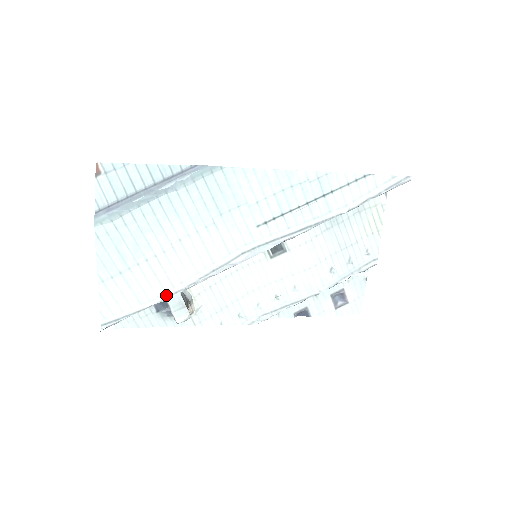
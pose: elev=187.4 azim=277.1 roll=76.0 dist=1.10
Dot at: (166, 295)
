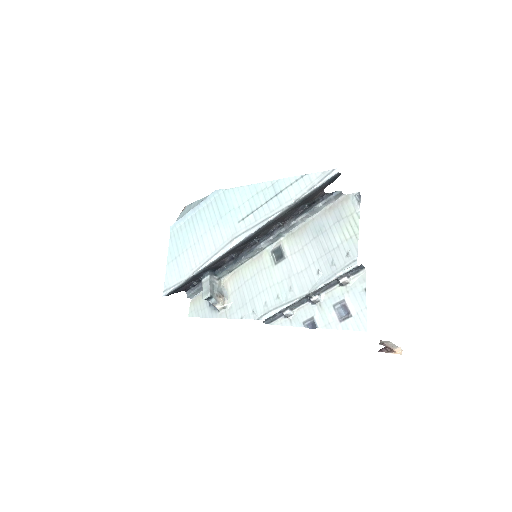
Dot at: (192, 272)
